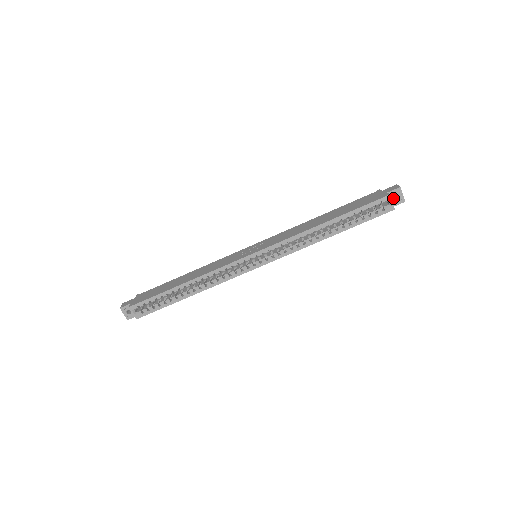
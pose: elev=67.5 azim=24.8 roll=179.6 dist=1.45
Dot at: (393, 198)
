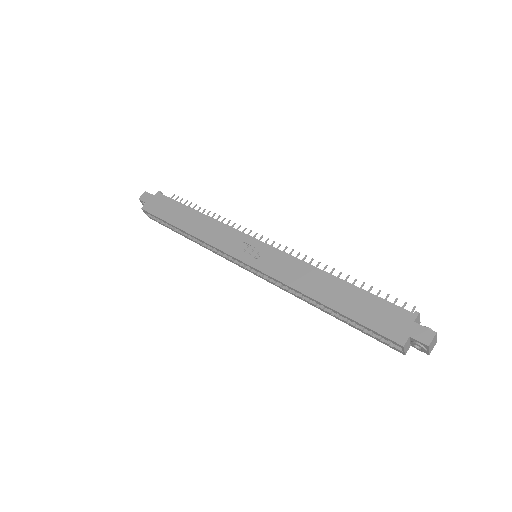
Dot at: (414, 344)
